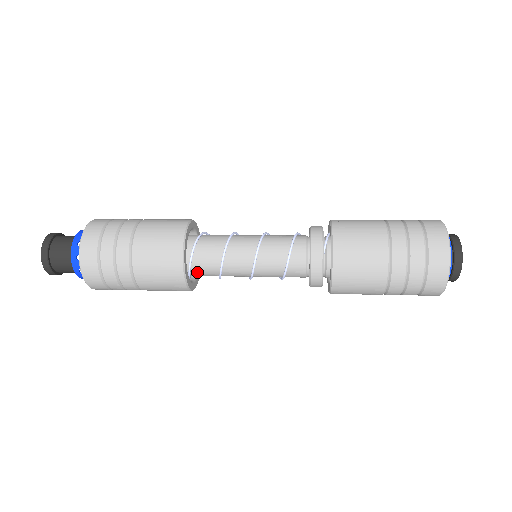
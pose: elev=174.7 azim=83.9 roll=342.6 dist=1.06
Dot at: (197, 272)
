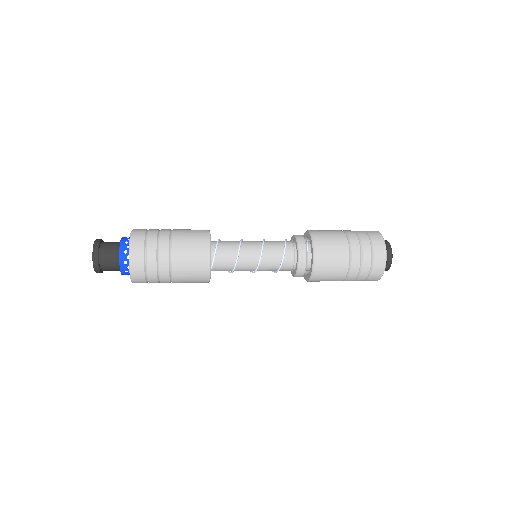
Dot at: (215, 270)
